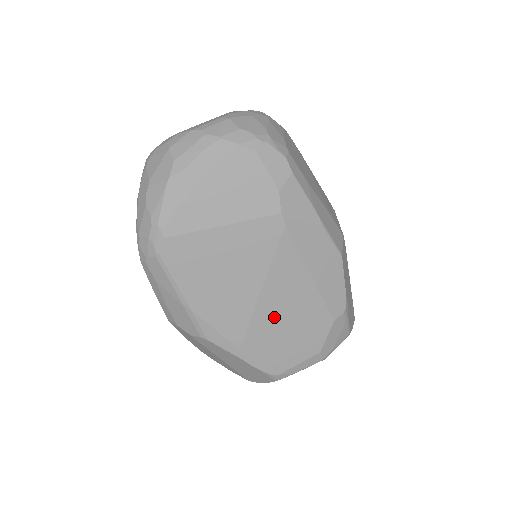
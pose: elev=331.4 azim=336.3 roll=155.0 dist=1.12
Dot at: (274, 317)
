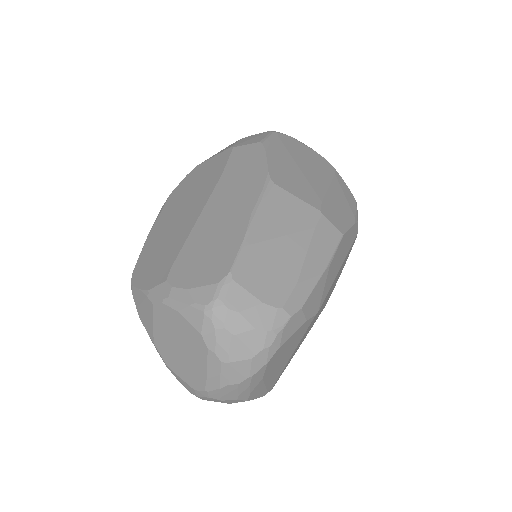
Dot at: occluded
